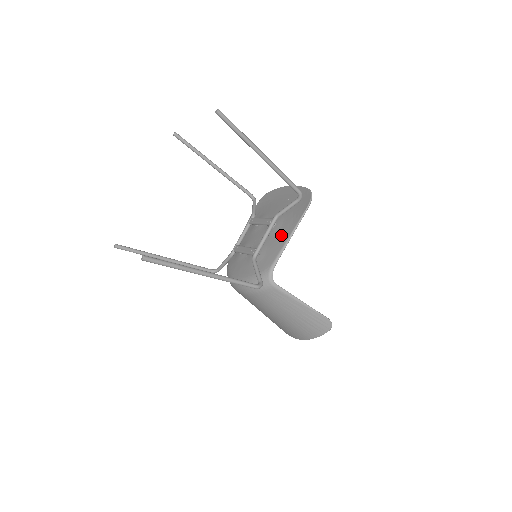
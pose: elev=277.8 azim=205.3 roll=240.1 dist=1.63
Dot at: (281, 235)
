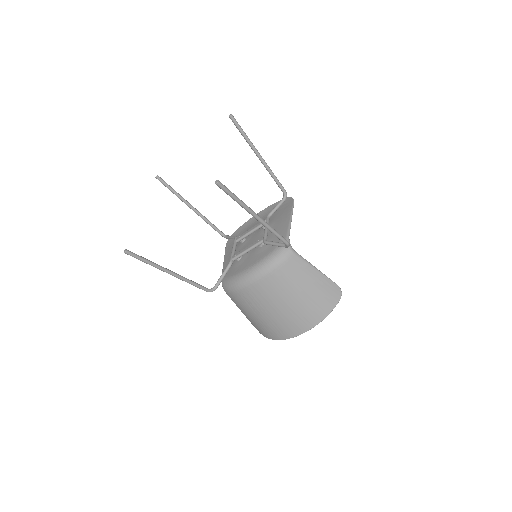
Dot at: (280, 223)
